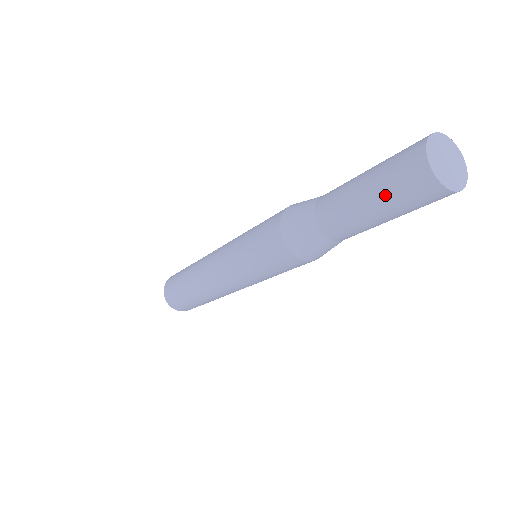
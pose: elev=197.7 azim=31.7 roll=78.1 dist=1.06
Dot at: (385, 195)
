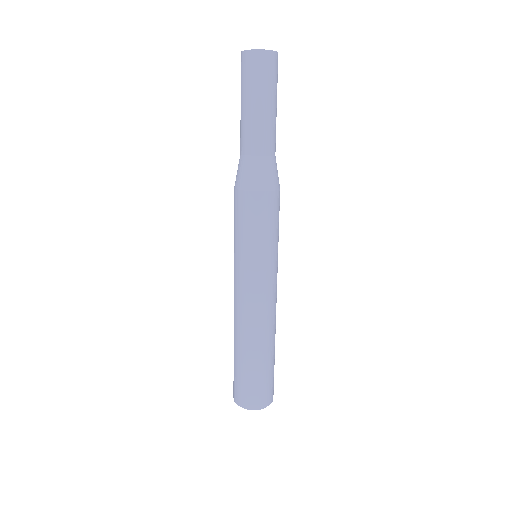
Dot at: (242, 89)
